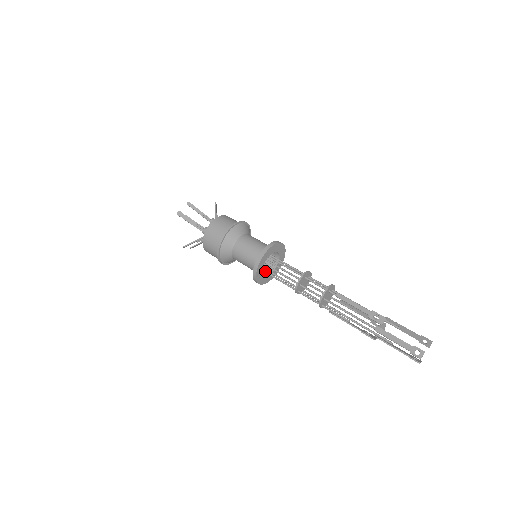
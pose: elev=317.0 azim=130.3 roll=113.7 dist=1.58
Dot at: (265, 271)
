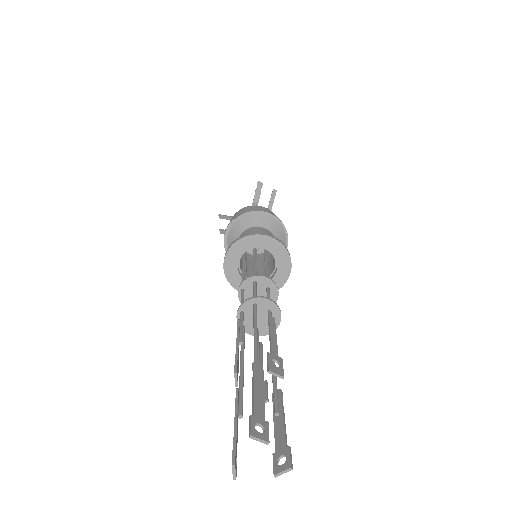
Dot at: occluded
